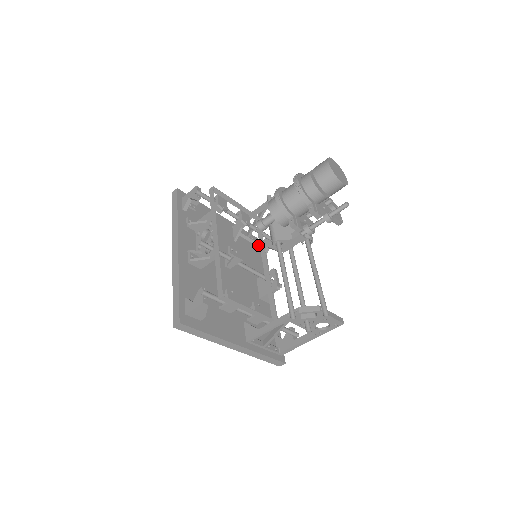
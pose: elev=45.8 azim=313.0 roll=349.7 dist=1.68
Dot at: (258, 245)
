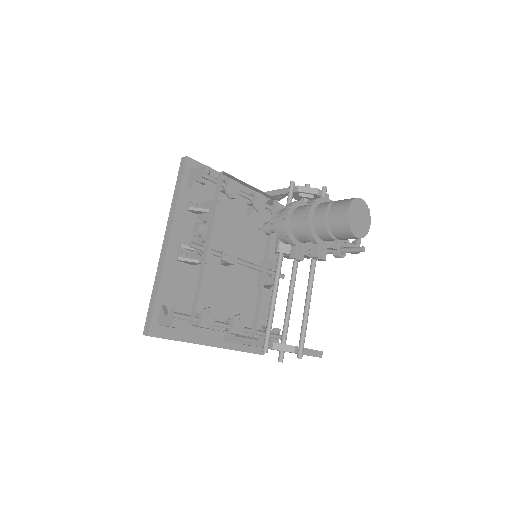
Dot at: occluded
